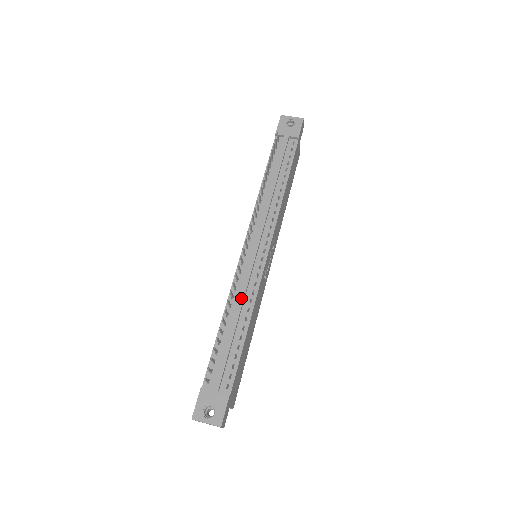
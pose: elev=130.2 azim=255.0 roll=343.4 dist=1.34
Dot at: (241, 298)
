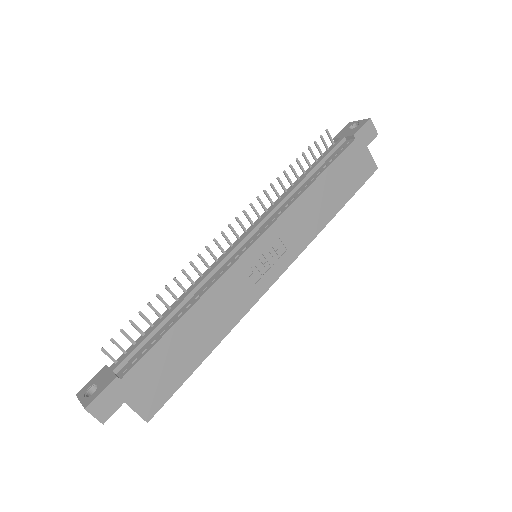
Dot at: (197, 283)
